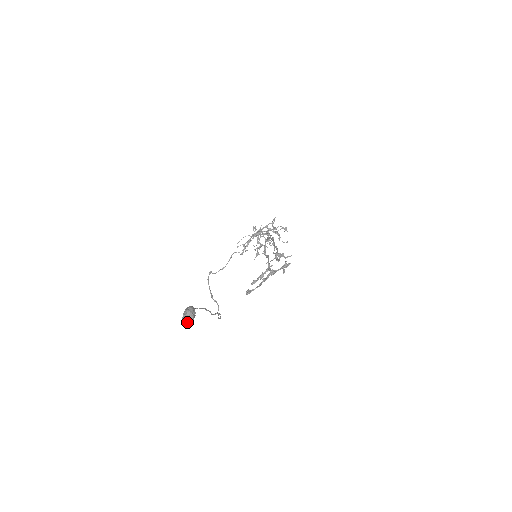
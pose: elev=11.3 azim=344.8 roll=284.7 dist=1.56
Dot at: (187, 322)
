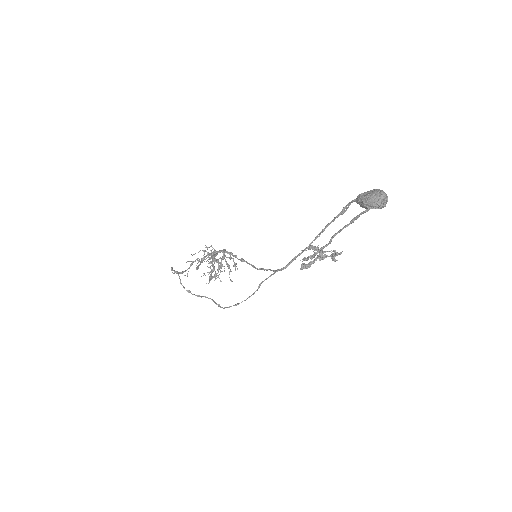
Dot at: (382, 202)
